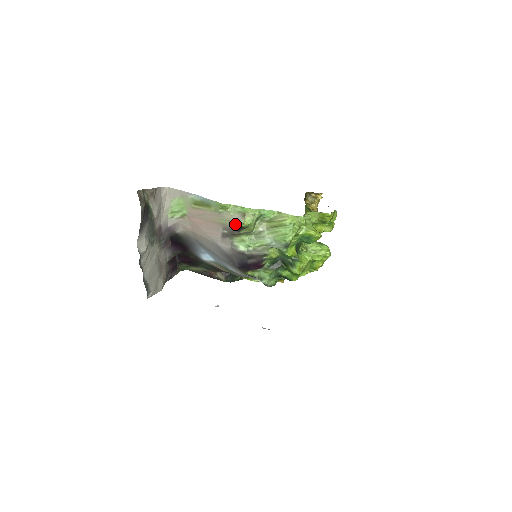
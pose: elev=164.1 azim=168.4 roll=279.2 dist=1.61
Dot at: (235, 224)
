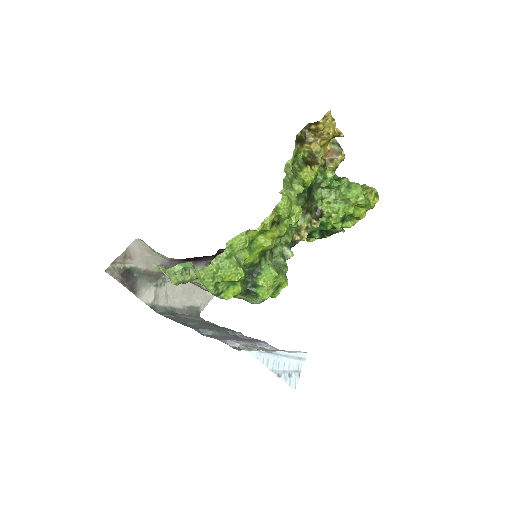
Dot at: occluded
